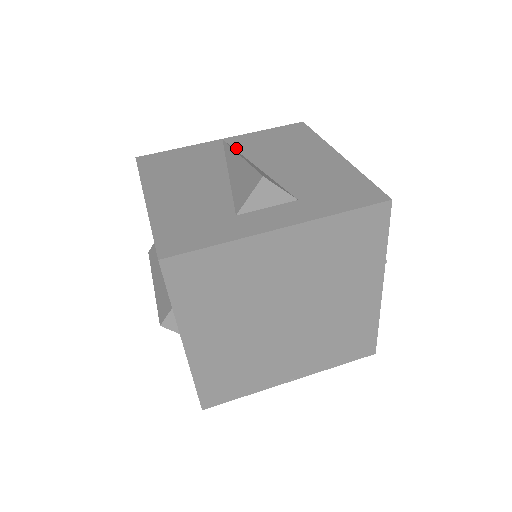
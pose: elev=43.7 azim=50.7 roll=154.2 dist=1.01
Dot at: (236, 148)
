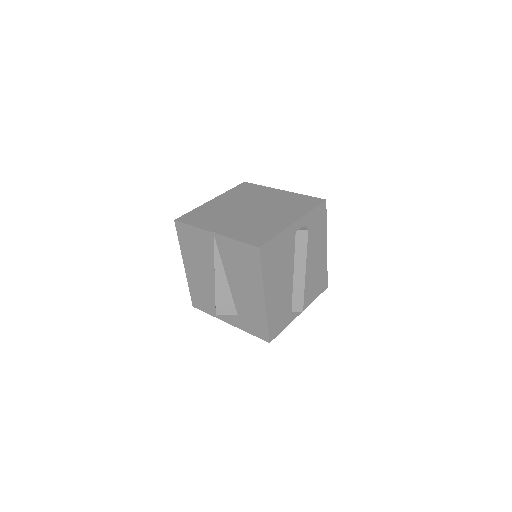
Dot at: (219, 251)
